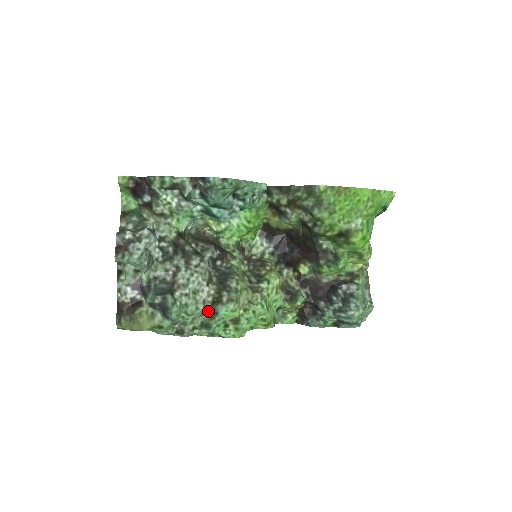
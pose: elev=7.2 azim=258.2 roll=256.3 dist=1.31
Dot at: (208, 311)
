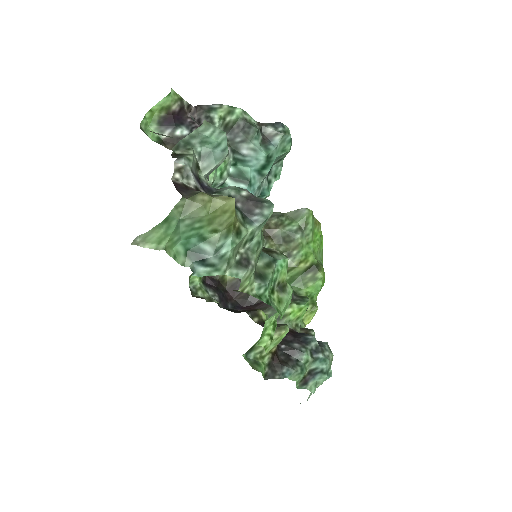
Dot at: (265, 255)
